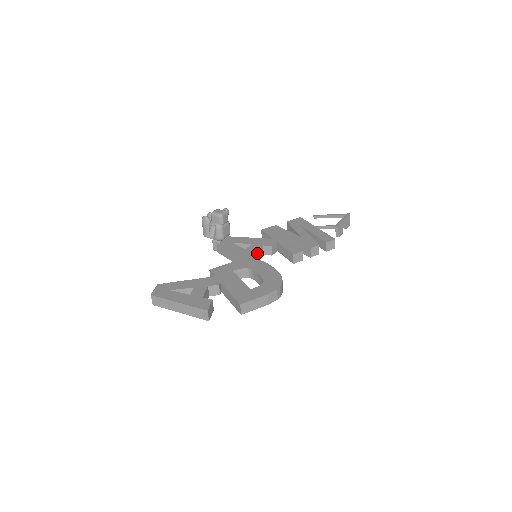
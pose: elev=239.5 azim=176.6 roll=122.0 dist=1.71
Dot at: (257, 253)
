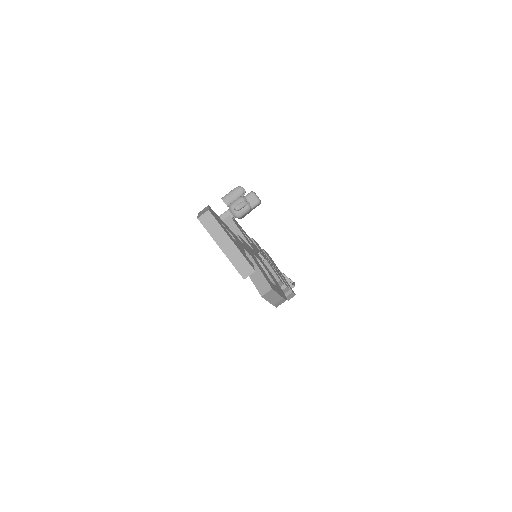
Dot at: occluded
